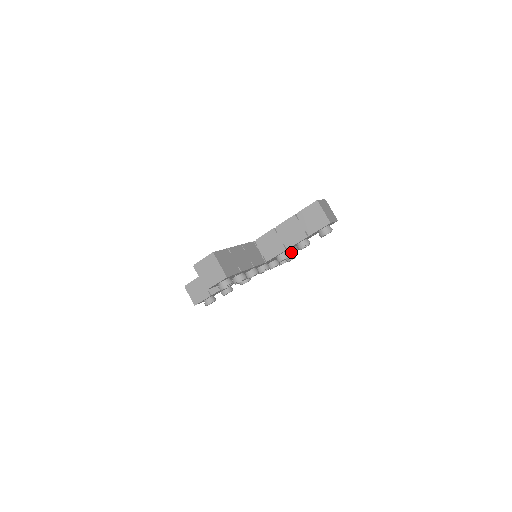
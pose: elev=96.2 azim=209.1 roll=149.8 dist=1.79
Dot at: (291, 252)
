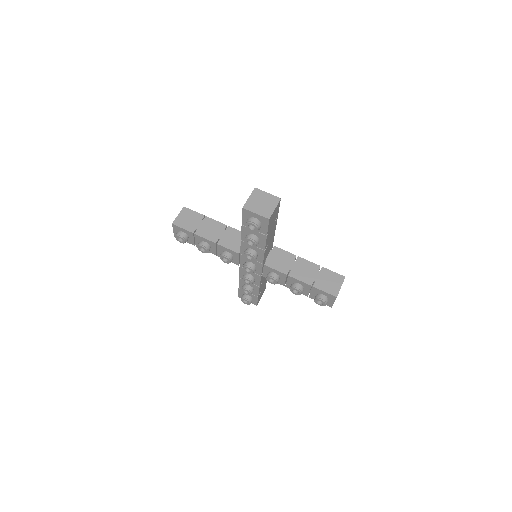
Dot at: (259, 293)
